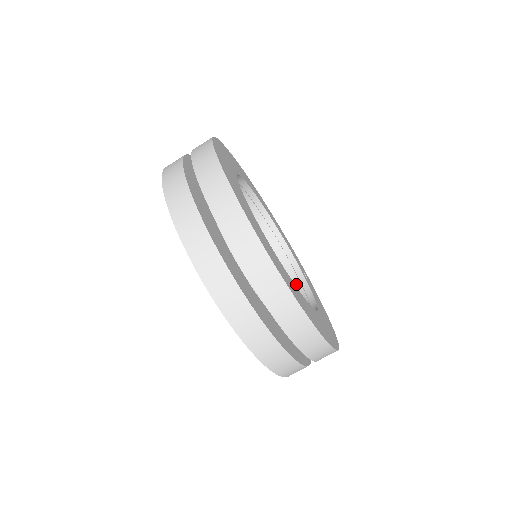
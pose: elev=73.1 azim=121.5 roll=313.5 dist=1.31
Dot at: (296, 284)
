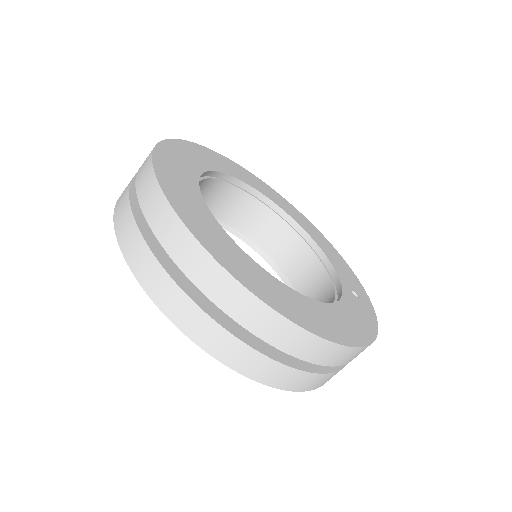
Dot at: (331, 298)
